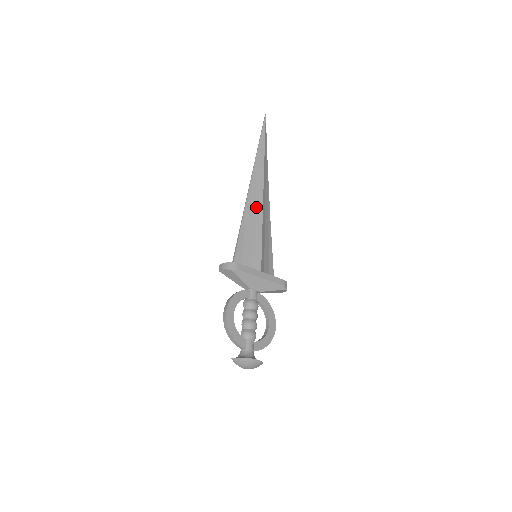
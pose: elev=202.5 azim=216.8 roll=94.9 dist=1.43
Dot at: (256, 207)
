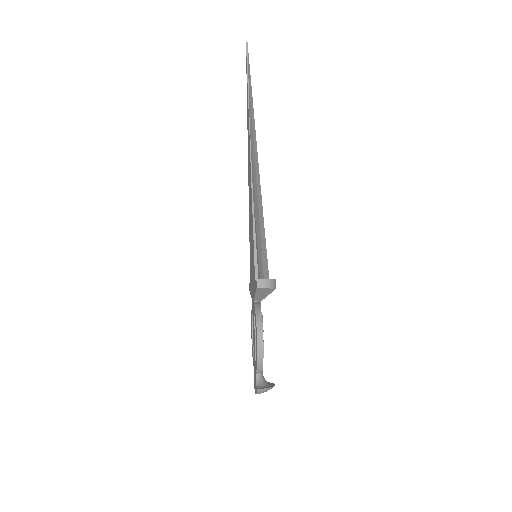
Dot at: (257, 191)
